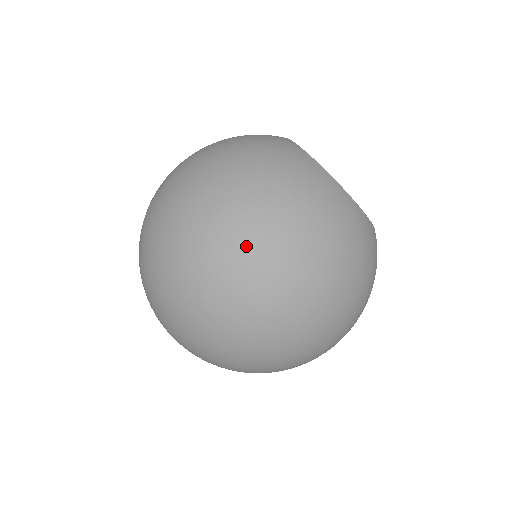
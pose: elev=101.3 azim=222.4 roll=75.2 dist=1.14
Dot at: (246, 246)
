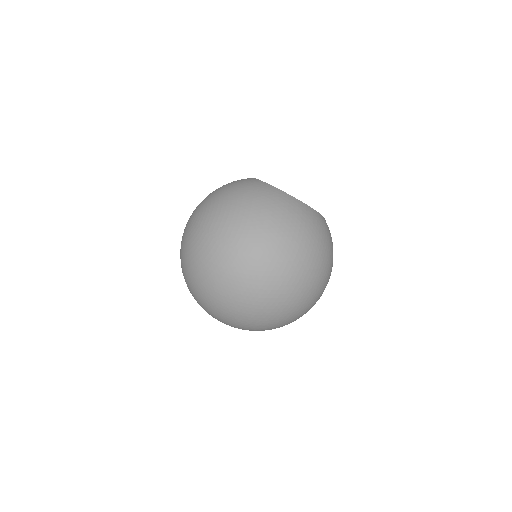
Dot at: (294, 270)
